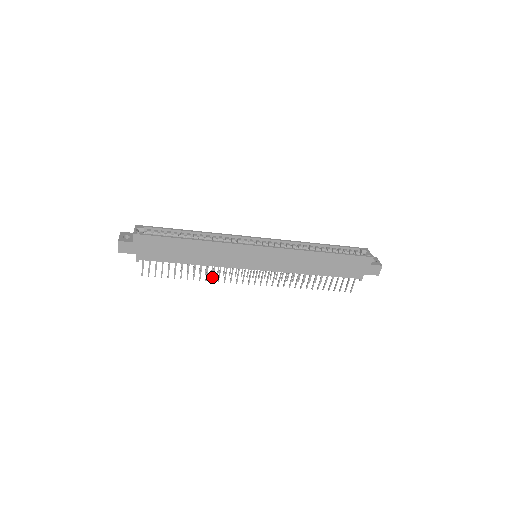
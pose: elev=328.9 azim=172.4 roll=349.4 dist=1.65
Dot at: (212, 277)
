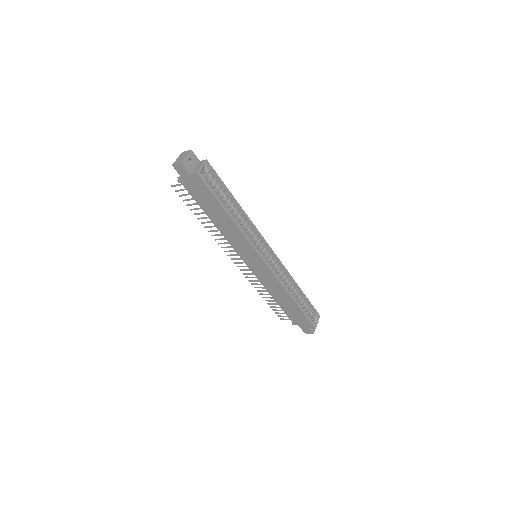
Dot at: (215, 235)
